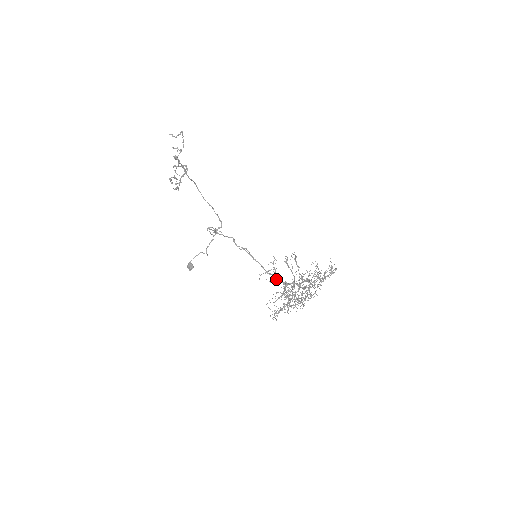
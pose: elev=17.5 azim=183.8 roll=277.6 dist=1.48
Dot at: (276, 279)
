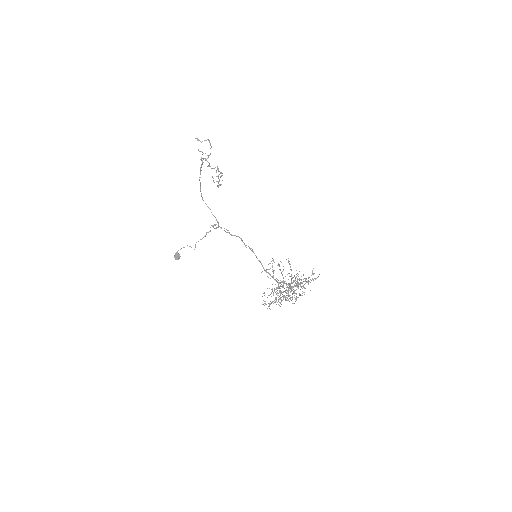
Dot at: (273, 277)
